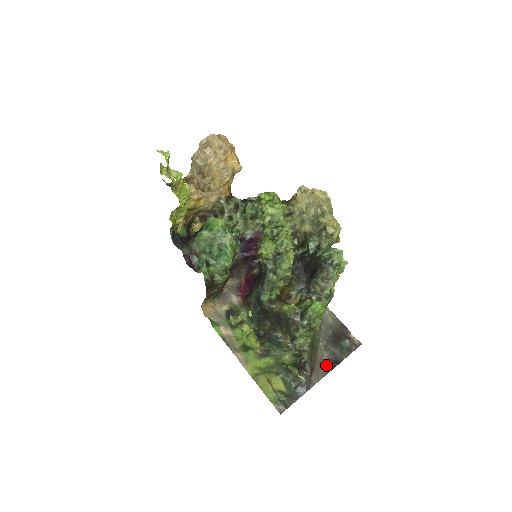
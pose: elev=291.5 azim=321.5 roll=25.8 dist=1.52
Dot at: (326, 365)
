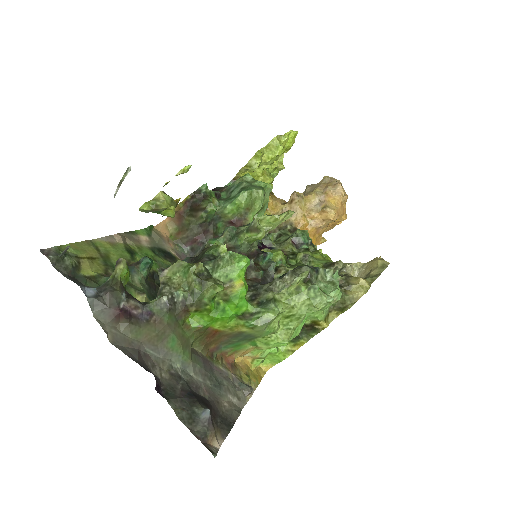
Dot at: (146, 364)
